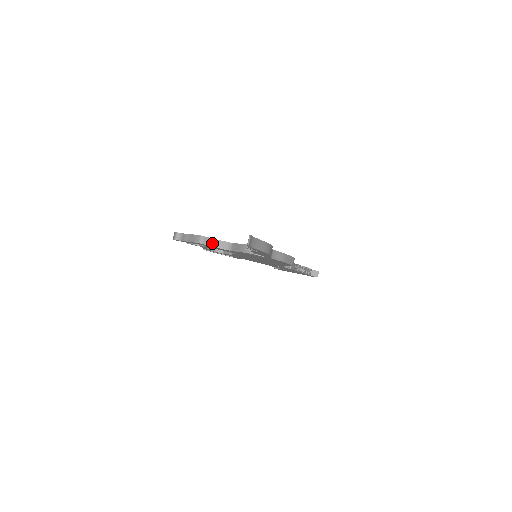
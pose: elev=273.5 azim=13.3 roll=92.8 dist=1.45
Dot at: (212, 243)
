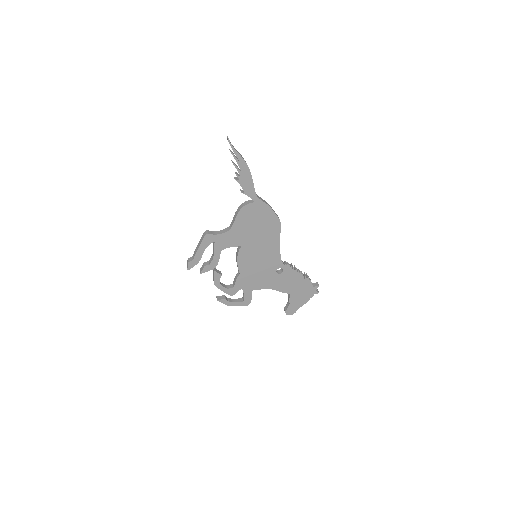
Dot at: (216, 233)
